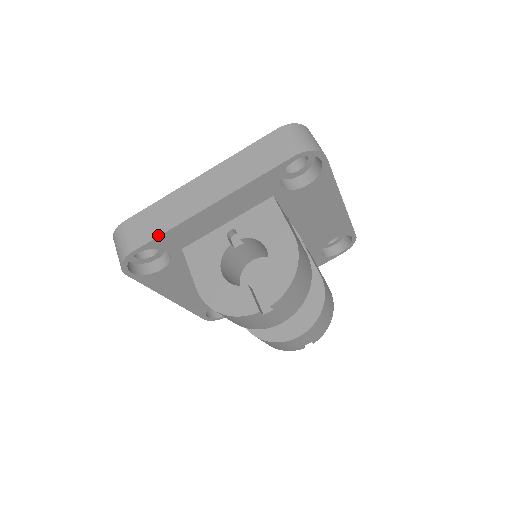
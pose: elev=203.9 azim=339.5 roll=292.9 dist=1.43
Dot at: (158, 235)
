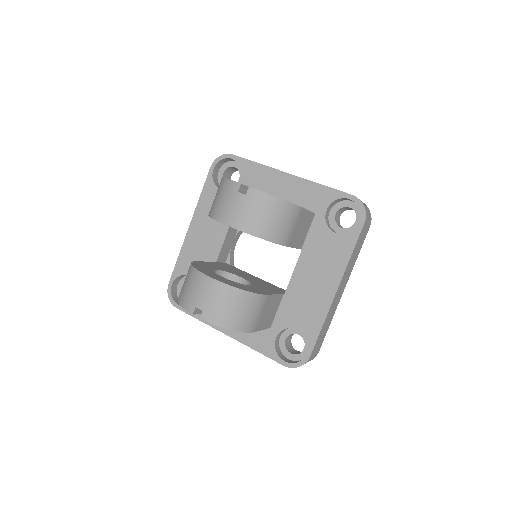
Dot at: (252, 161)
